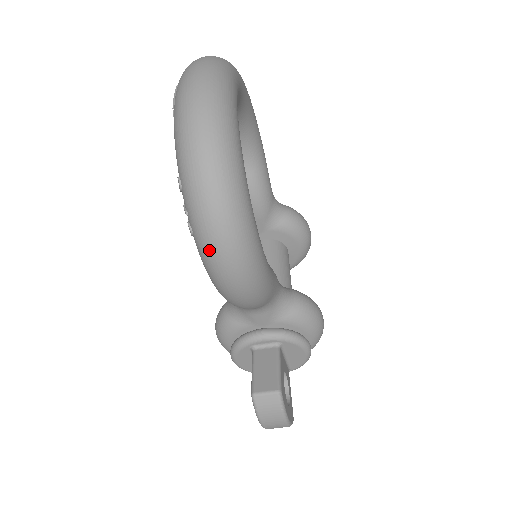
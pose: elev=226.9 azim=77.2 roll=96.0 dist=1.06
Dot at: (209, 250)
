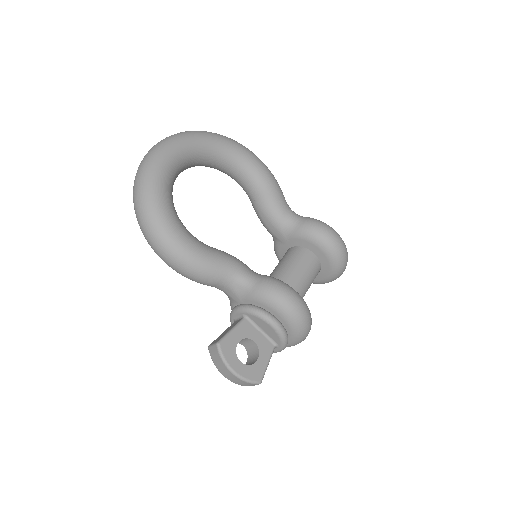
Dot at: occluded
